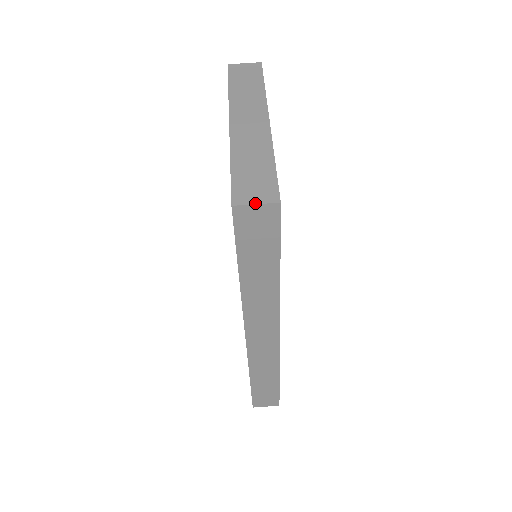
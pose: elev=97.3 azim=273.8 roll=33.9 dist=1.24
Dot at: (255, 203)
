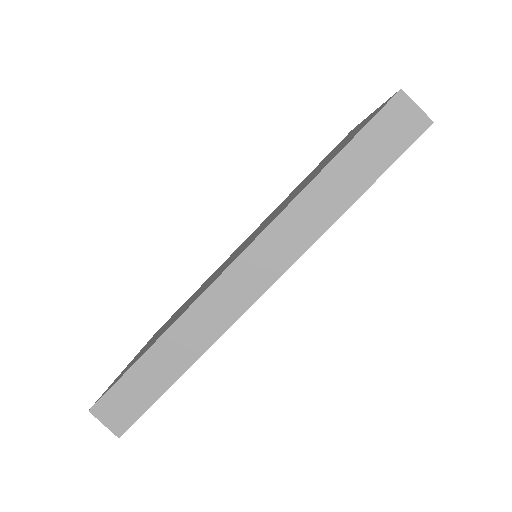
Dot at: (417, 105)
